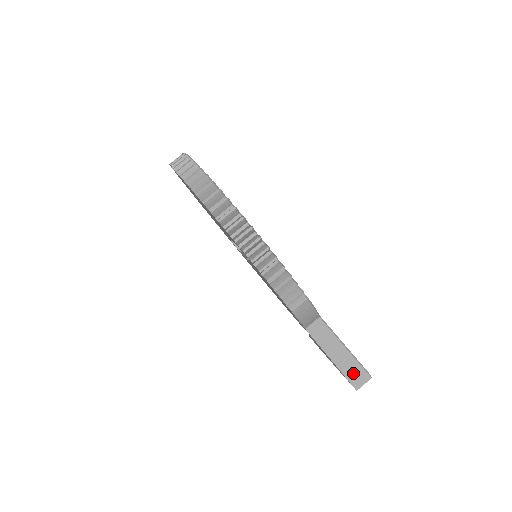
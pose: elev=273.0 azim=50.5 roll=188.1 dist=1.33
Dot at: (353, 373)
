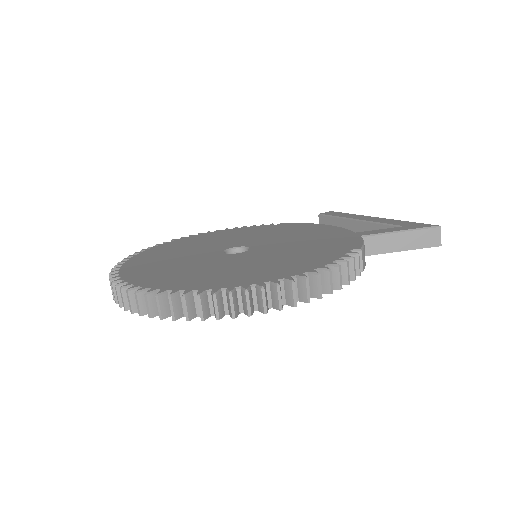
Dot at: (427, 240)
